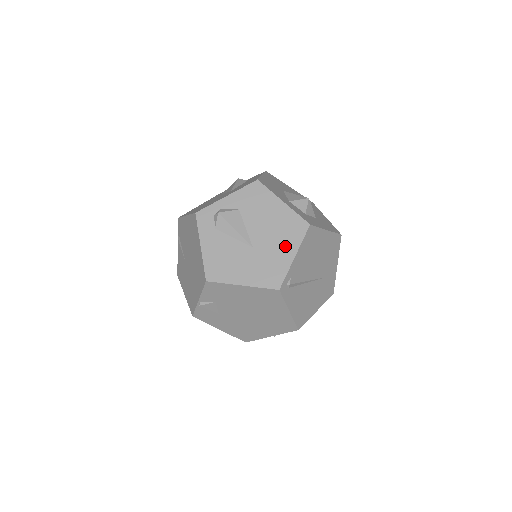
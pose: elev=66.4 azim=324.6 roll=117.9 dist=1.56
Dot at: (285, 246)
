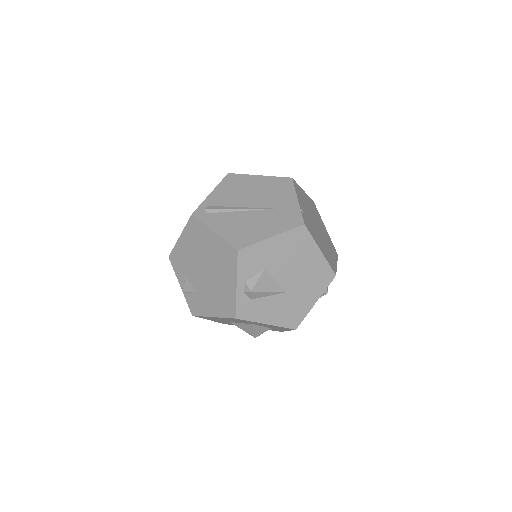
Dot at: occluded
